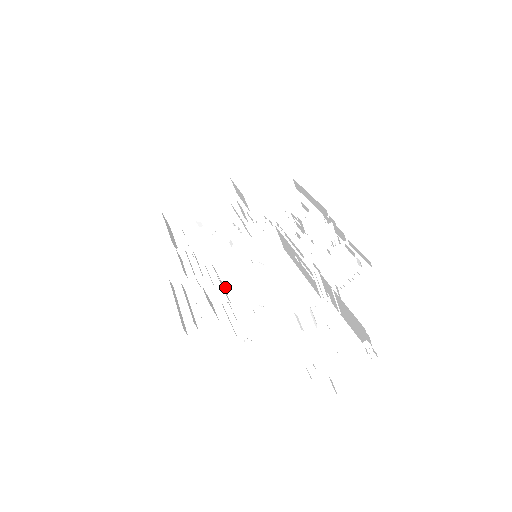
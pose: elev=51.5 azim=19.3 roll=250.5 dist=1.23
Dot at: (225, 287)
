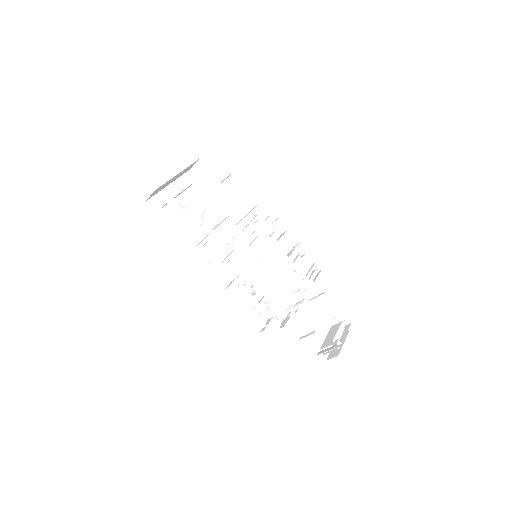
Dot at: occluded
